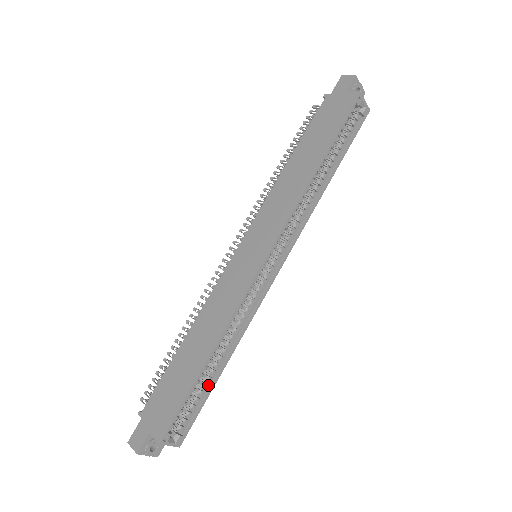
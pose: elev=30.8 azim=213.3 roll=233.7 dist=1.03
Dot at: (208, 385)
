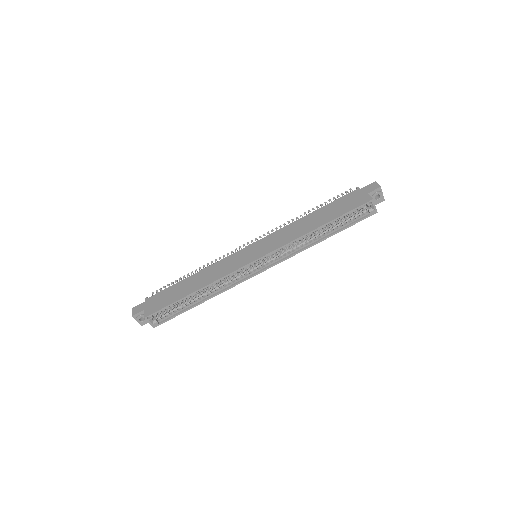
Dot at: (187, 307)
